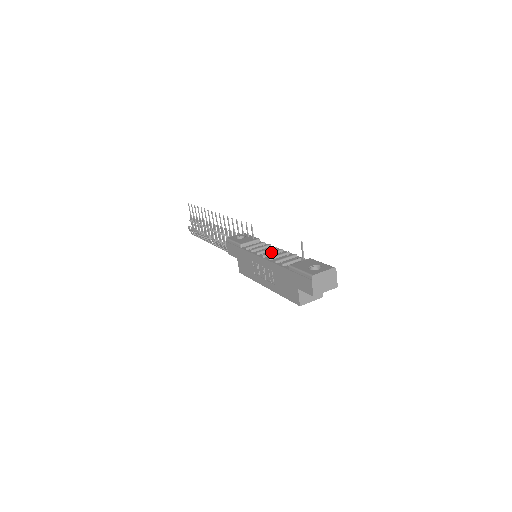
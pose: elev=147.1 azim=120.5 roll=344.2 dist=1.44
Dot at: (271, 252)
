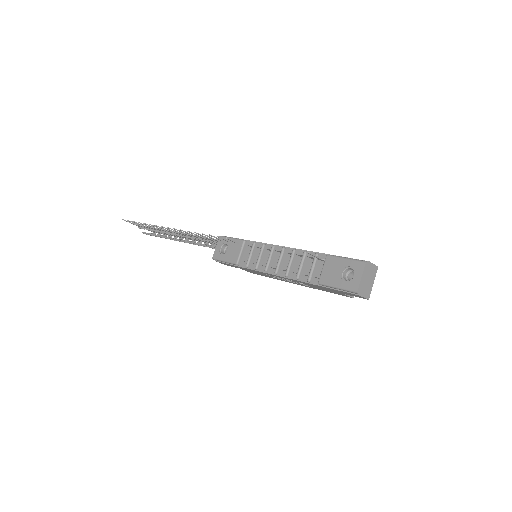
Dot at: (278, 262)
